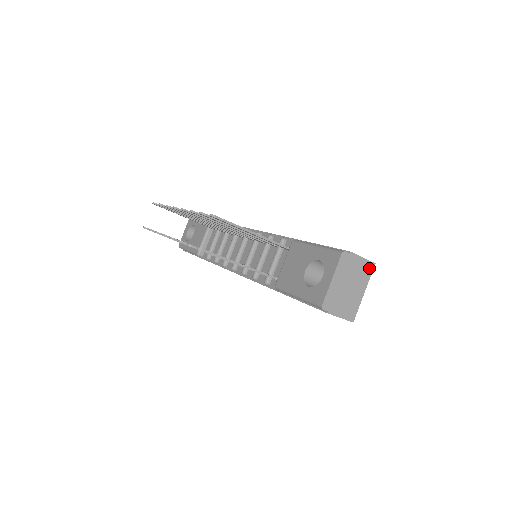
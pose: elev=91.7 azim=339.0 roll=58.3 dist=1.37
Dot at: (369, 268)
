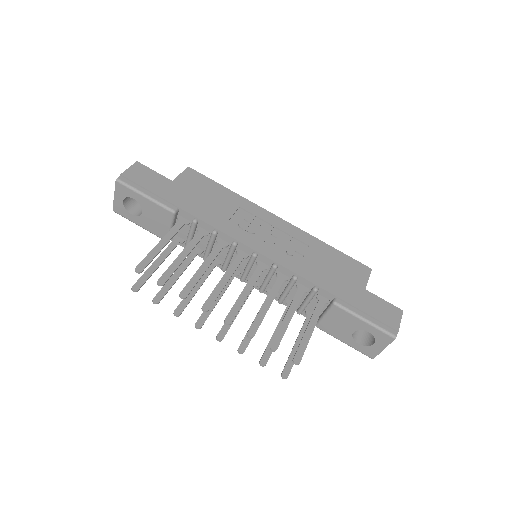
Dot at: occluded
